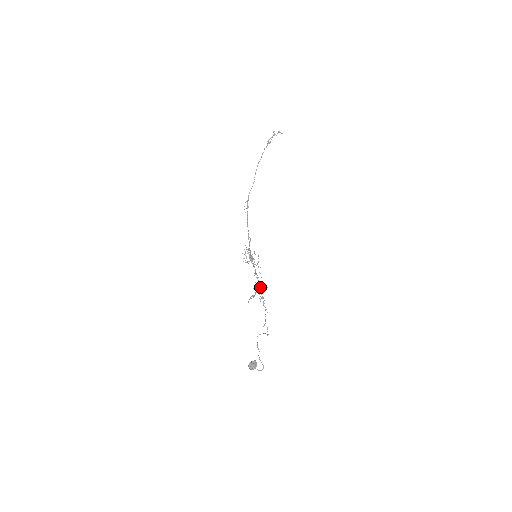
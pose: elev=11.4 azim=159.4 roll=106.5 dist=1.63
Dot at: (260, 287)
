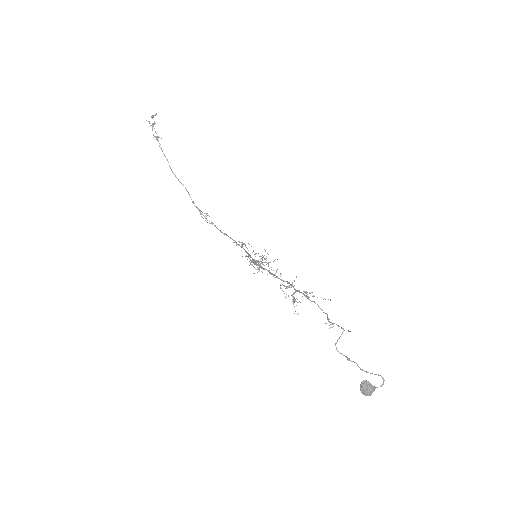
Dot at: (287, 286)
